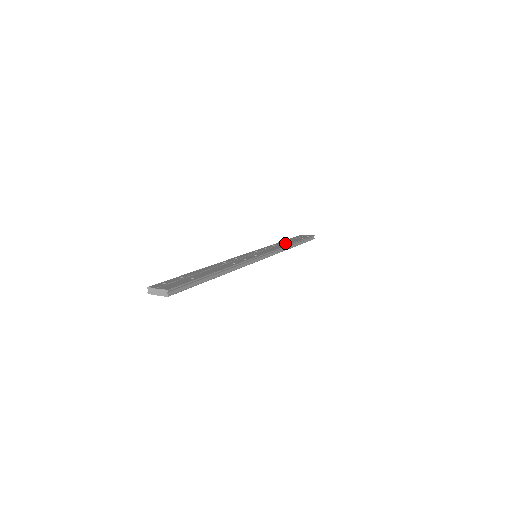
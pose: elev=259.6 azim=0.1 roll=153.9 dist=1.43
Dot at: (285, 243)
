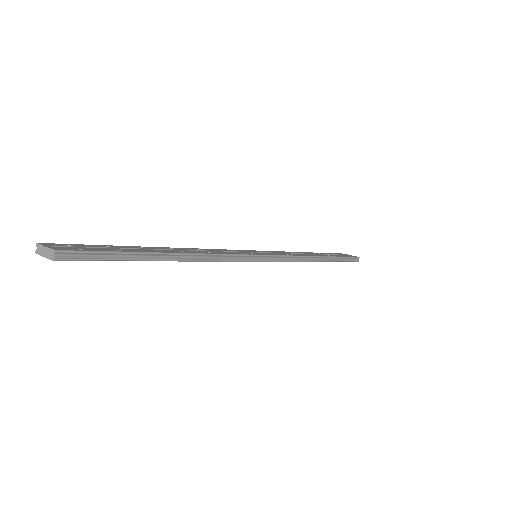
Dot at: (311, 254)
